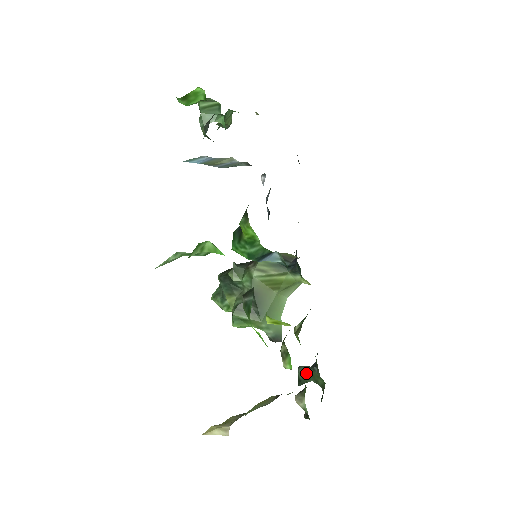
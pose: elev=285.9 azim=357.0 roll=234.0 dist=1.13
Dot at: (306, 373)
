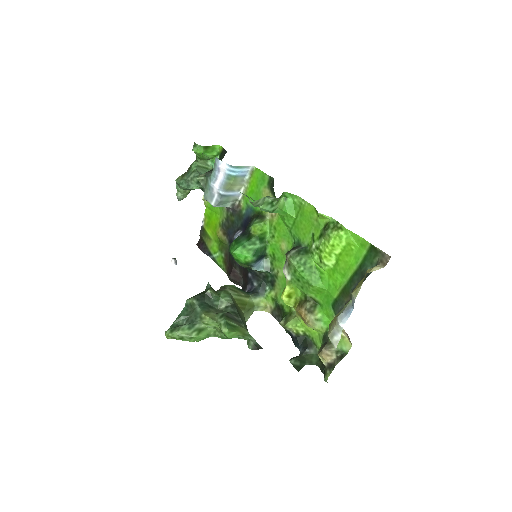
Dot at: (300, 358)
